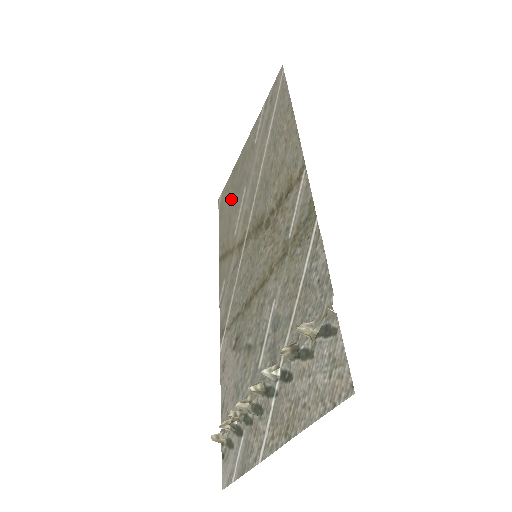
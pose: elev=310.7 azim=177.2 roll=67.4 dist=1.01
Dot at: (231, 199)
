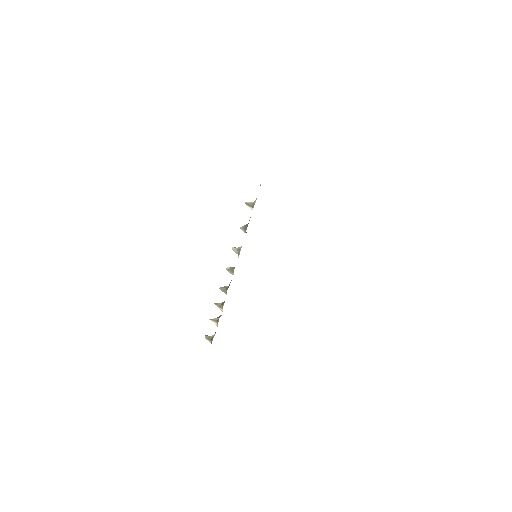
Dot at: occluded
